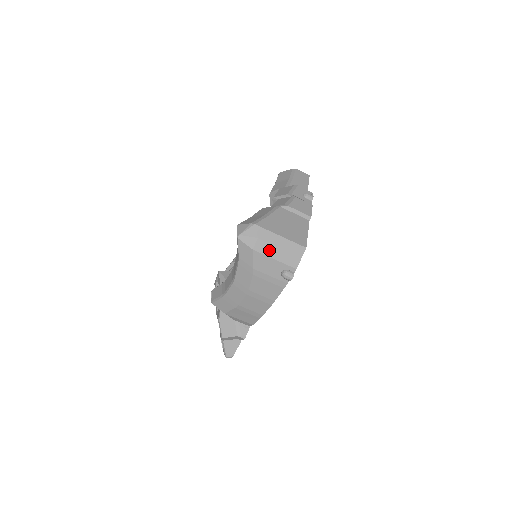
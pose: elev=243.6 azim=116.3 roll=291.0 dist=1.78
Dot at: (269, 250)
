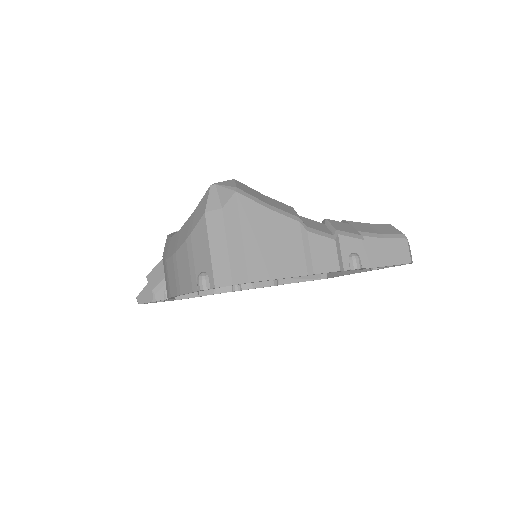
Dot at: (217, 234)
